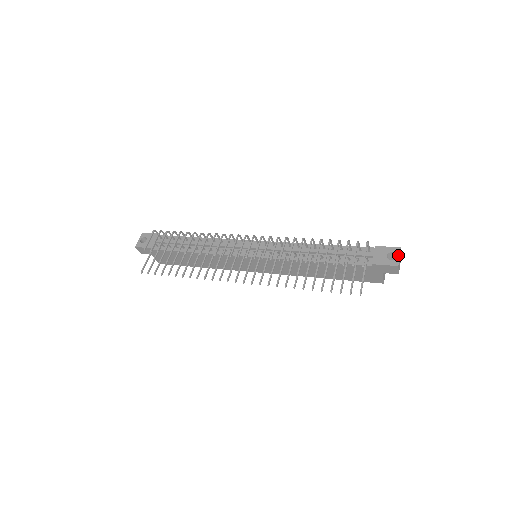
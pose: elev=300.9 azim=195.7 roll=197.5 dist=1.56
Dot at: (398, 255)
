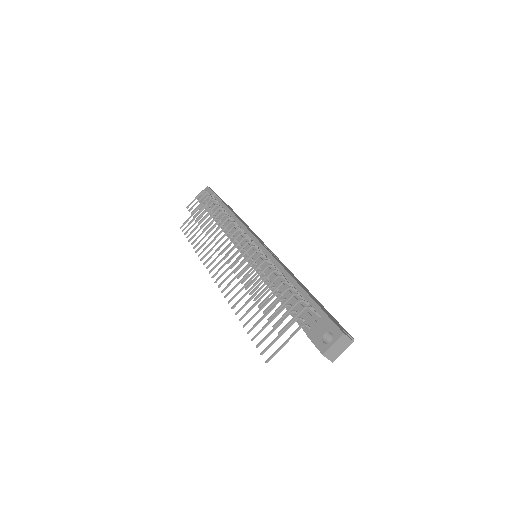
Dot at: (333, 341)
